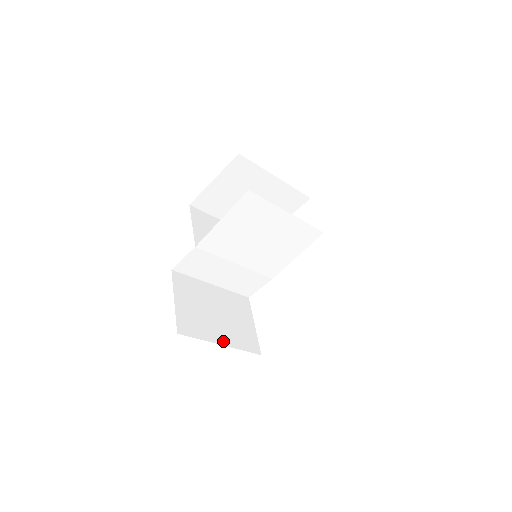
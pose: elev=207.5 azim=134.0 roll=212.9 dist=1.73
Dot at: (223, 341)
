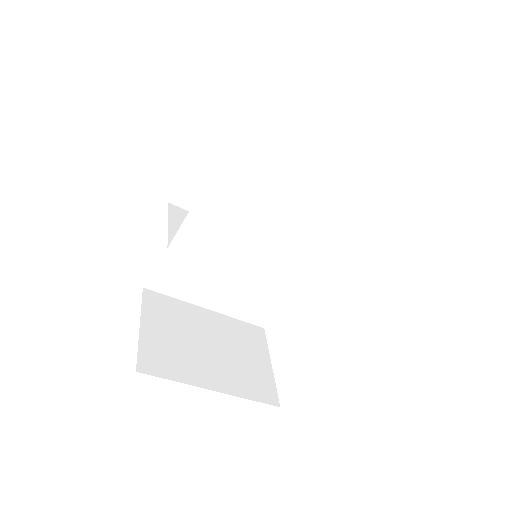
Dot at: (216, 385)
